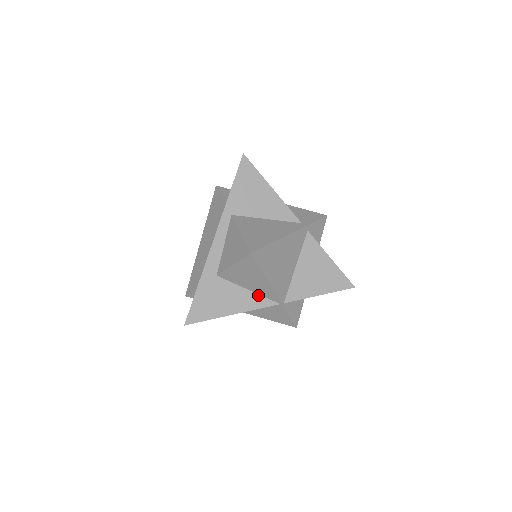
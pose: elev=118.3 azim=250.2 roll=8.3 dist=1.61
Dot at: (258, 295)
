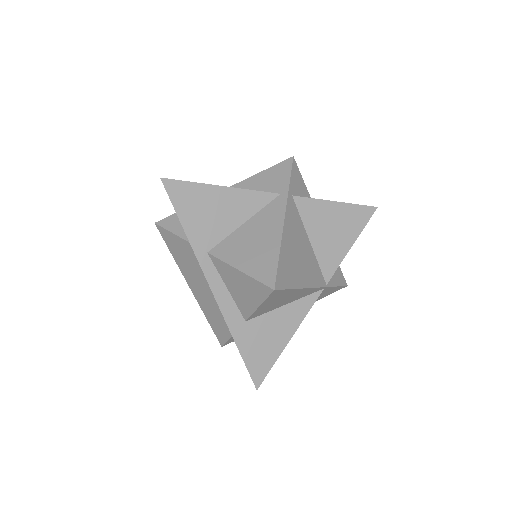
Dot at: (298, 301)
